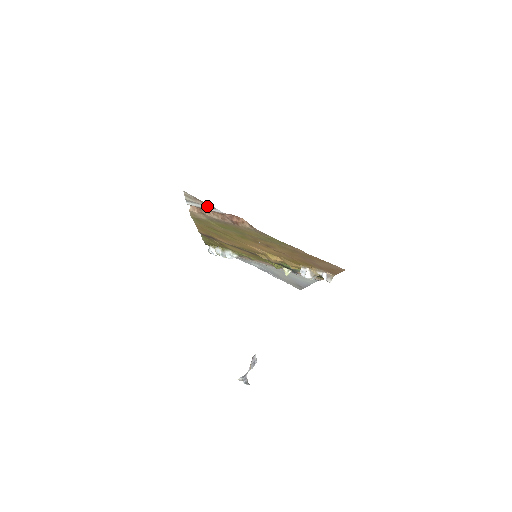
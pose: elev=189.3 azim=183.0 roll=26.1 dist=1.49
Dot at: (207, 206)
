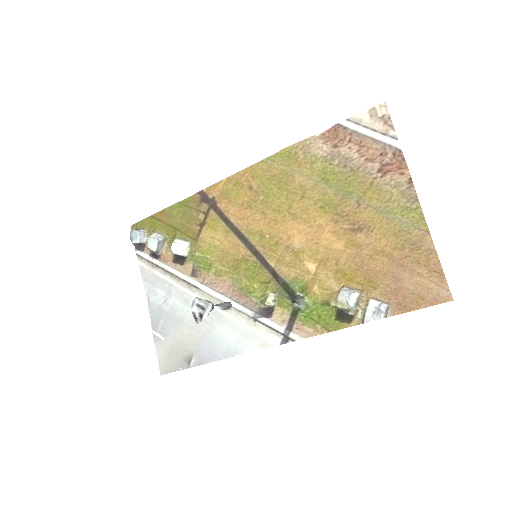
Dot at: (381, 134)
